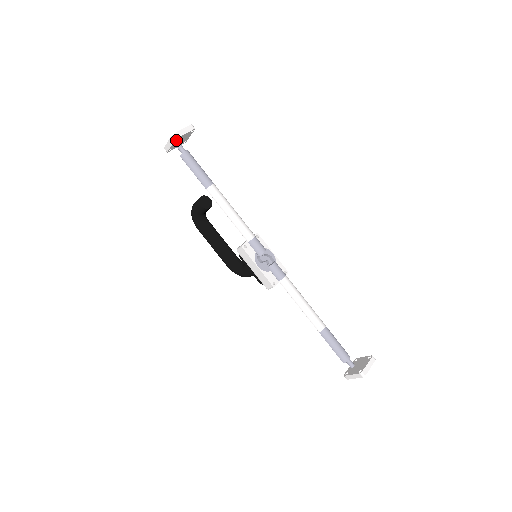
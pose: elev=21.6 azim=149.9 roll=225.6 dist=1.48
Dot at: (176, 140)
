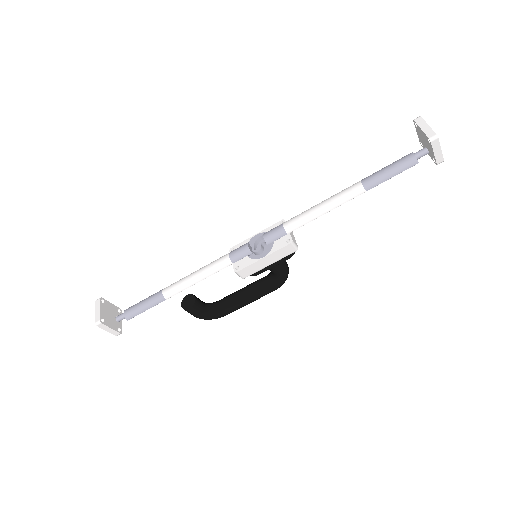
Dot at: (104, 322)
